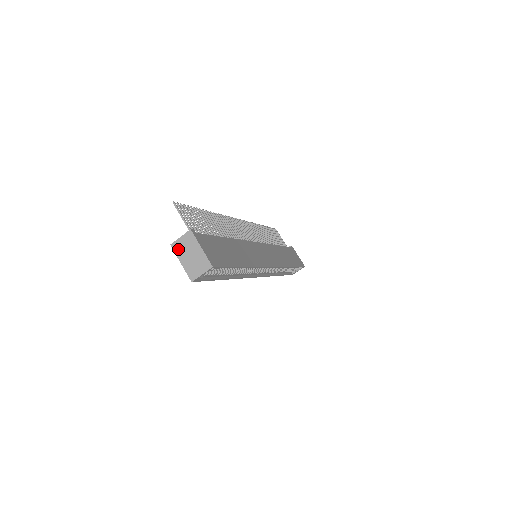
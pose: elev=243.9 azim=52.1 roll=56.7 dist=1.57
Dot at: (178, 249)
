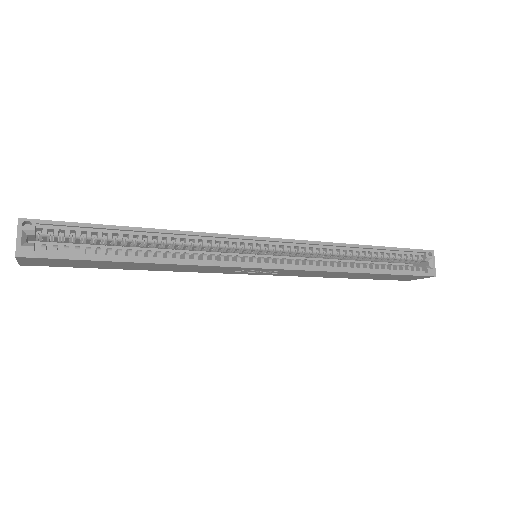
Dot at: occluded
